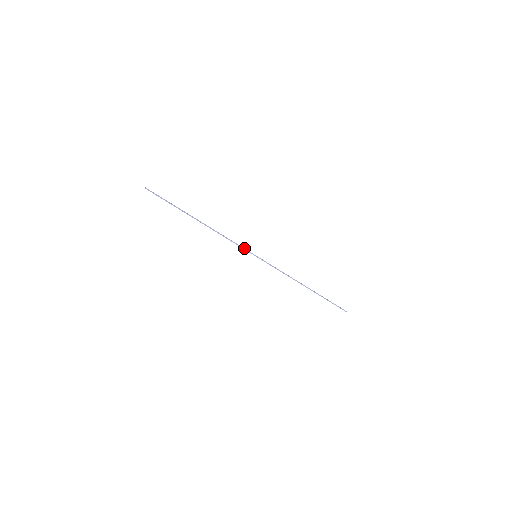
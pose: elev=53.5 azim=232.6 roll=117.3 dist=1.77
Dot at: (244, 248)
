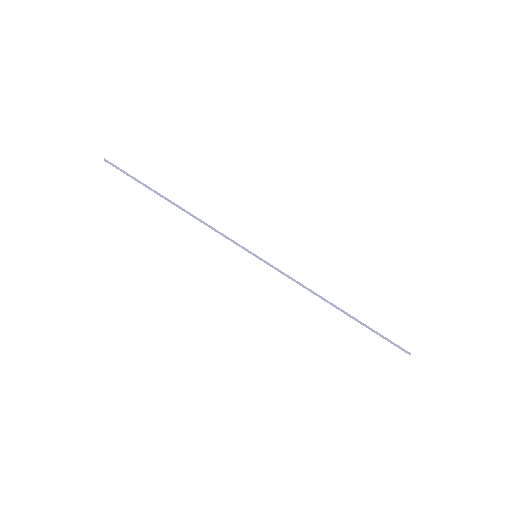
Dot at: occluded
